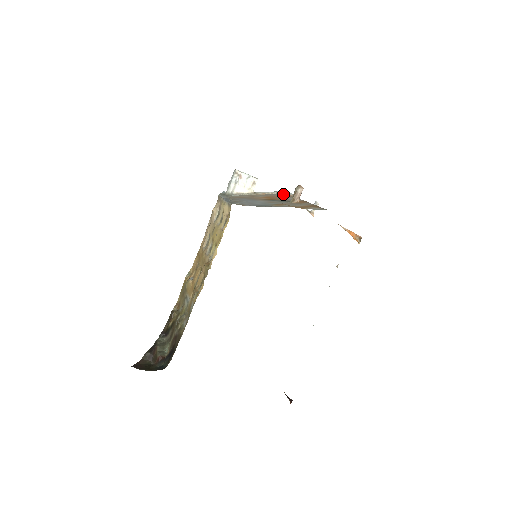
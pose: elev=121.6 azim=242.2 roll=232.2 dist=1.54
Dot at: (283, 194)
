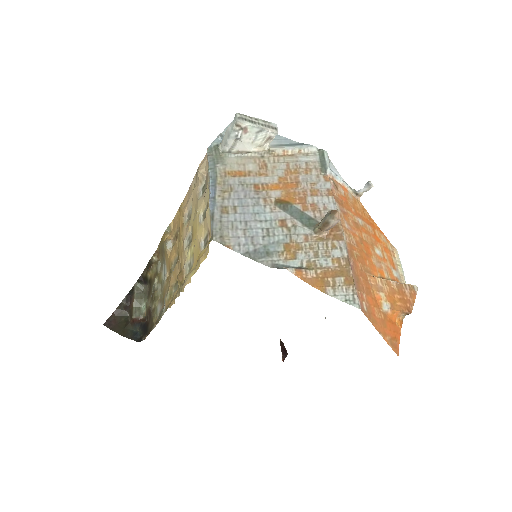
Dot at: (317, 162)
